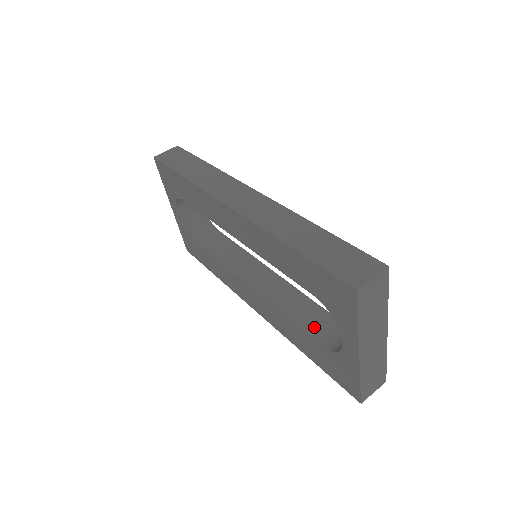
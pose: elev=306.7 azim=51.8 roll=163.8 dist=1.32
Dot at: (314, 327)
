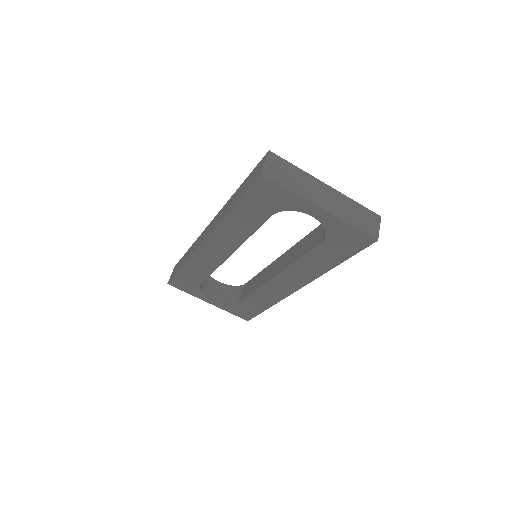
Dot at: (313, 242)
